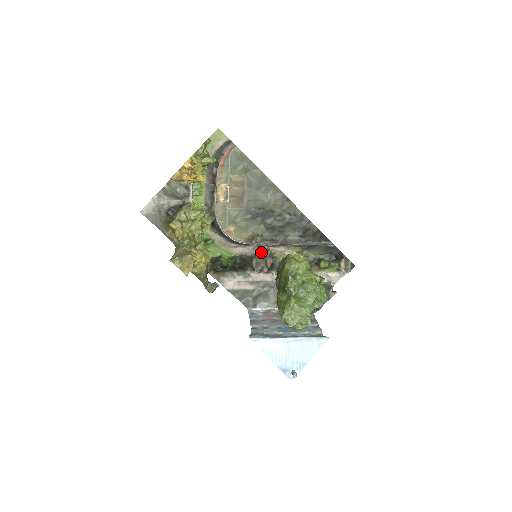
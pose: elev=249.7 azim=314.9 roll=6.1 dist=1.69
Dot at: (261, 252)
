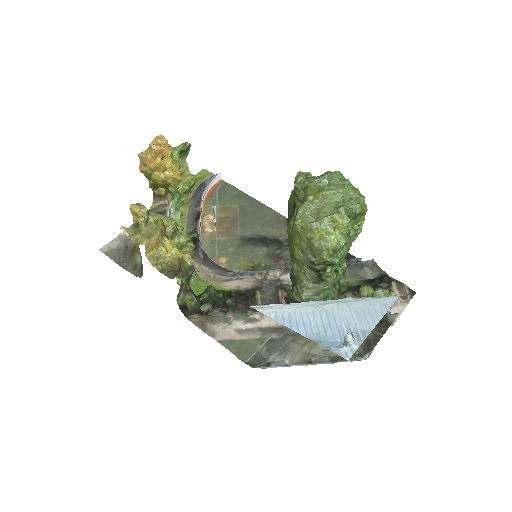
Dot at: (267, 284)
